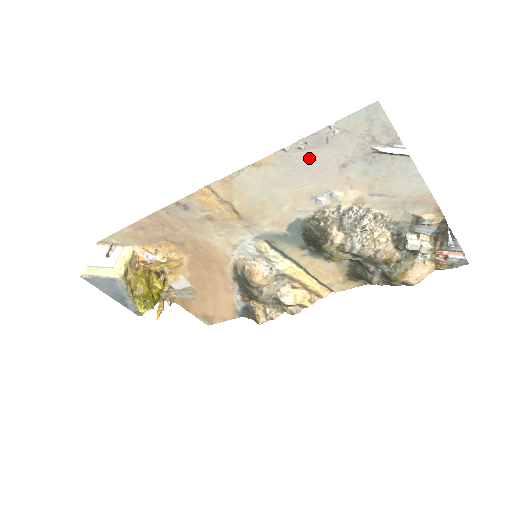
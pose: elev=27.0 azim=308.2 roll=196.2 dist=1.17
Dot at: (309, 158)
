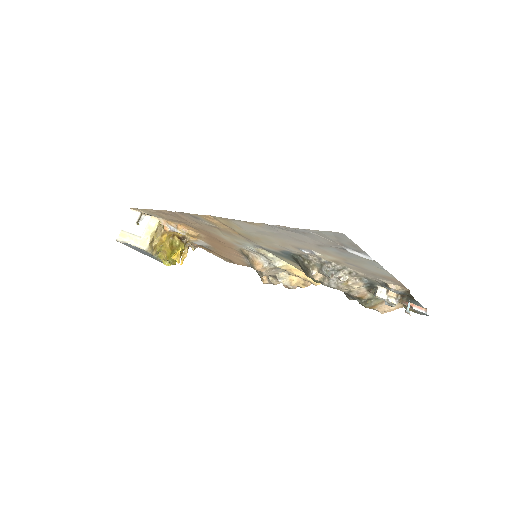
Dot at: (290, 234)
